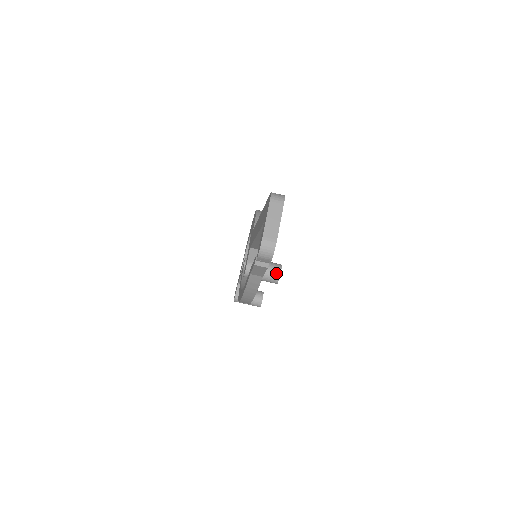
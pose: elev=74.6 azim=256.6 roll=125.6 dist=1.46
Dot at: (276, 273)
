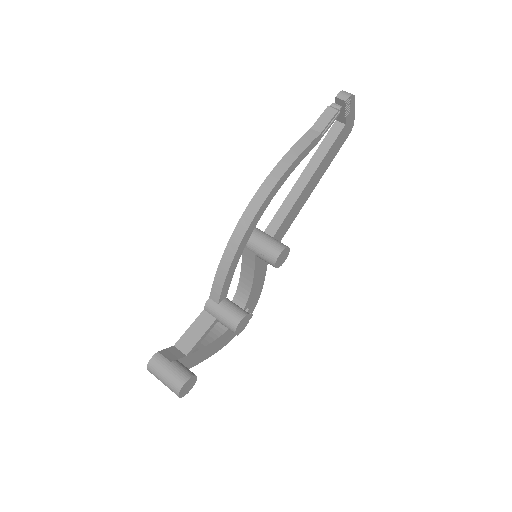
Dot at: (284, 245)
